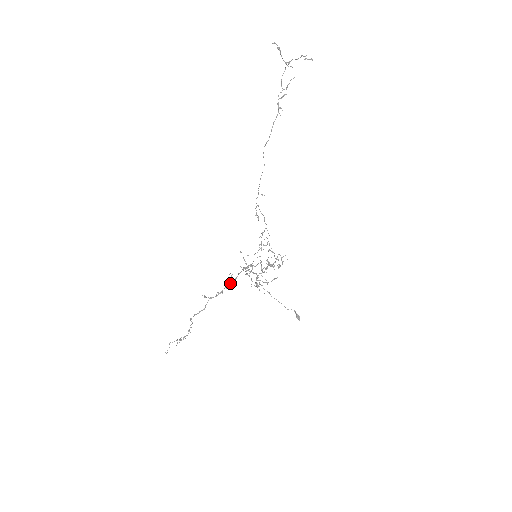
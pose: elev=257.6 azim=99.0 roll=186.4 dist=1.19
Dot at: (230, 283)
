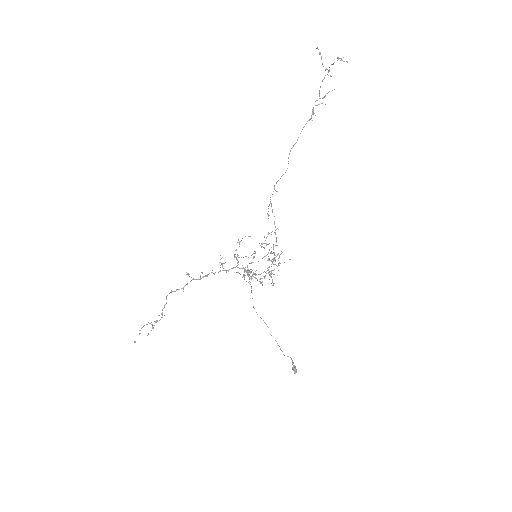
Dot at: (219, 271)
